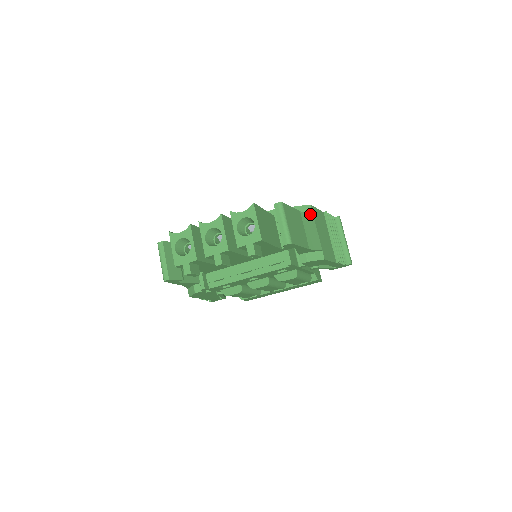
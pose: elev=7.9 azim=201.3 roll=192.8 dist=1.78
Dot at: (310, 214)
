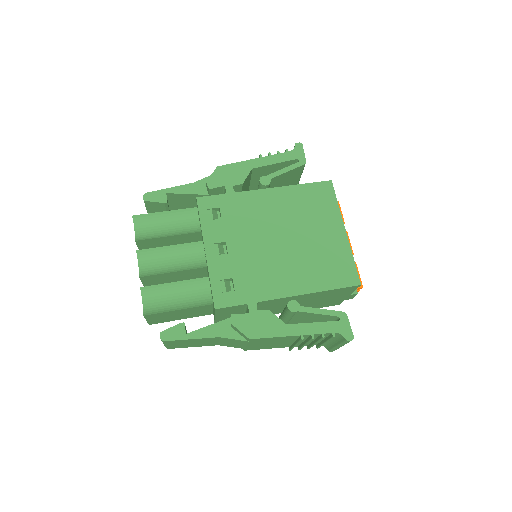
Dot at: (241, 340)
